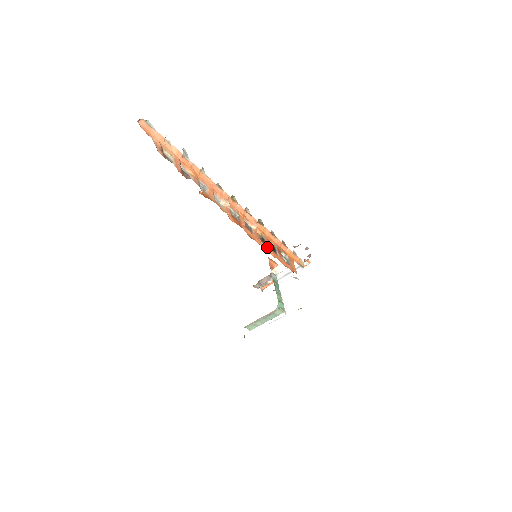
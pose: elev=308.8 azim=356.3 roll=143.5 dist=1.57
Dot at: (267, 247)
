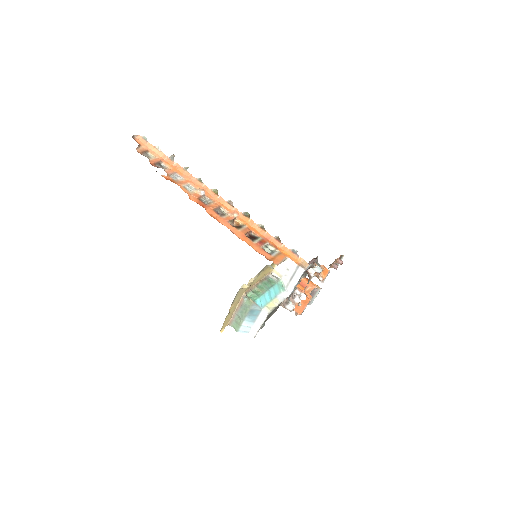
Dot at: (238, 231)
